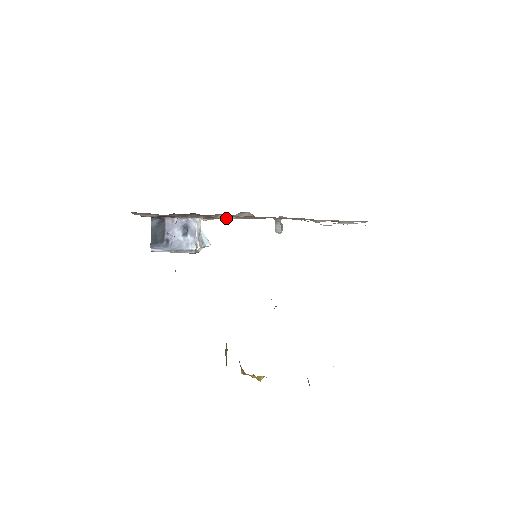
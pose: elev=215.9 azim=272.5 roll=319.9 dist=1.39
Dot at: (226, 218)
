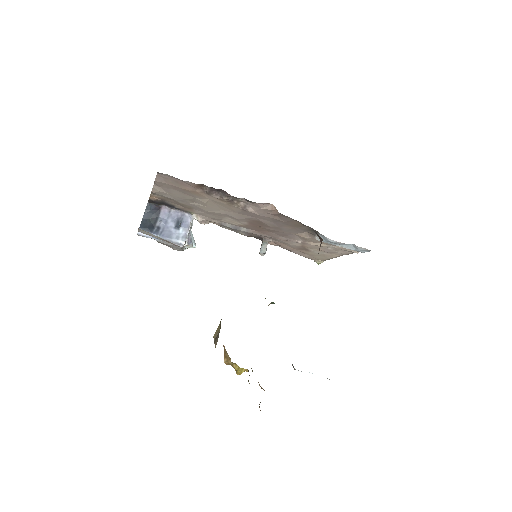
Dot at: (245, 208)
